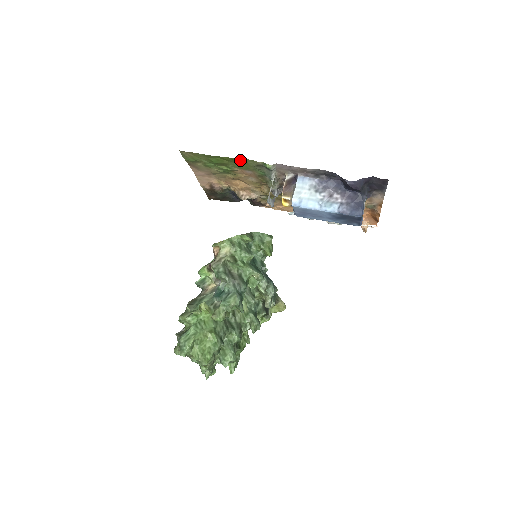
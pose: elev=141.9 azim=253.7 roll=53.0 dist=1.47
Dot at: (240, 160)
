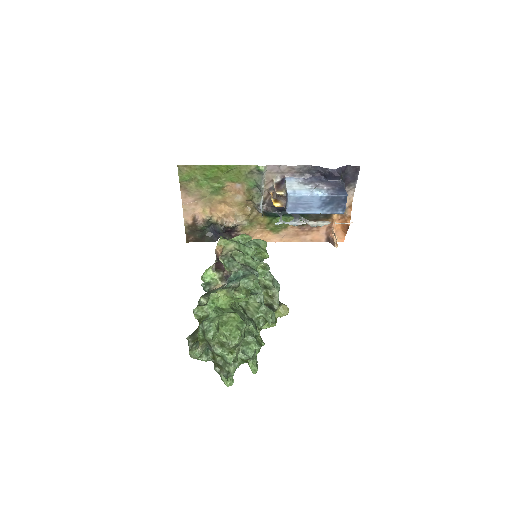
Dot at: (235, 168)
